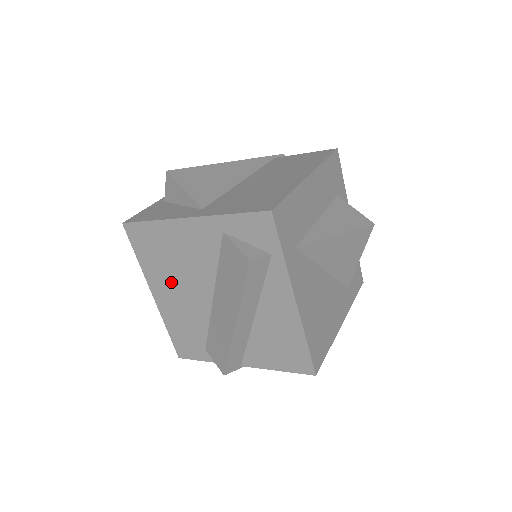
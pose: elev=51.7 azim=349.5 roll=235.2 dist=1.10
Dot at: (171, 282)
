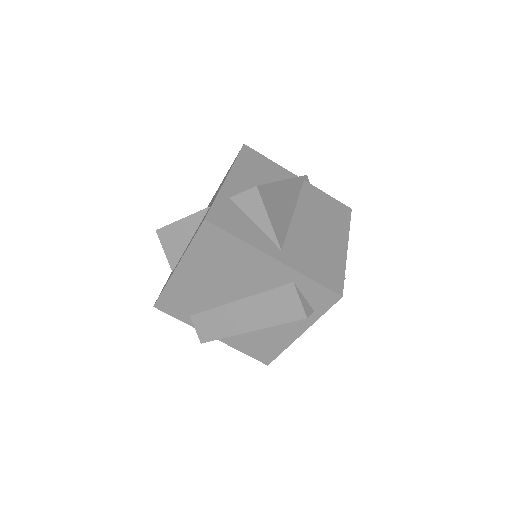
Dot at: (208, 273)
